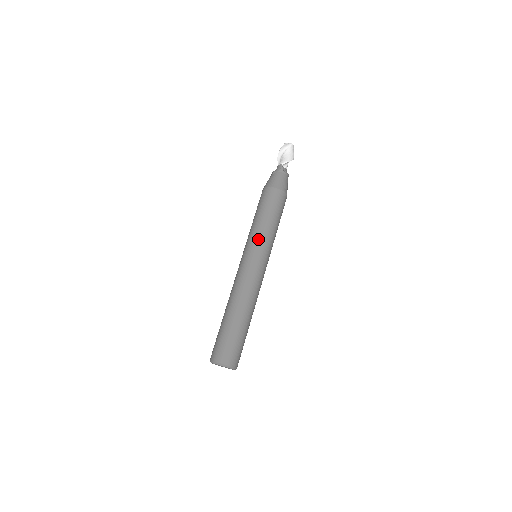
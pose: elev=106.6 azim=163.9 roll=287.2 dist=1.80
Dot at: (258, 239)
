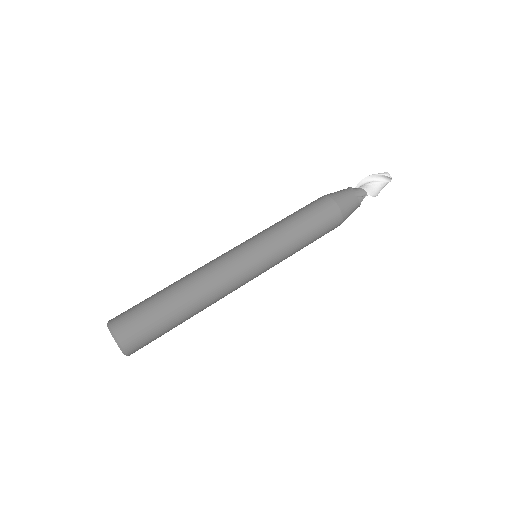
Dot at: (279, 249)
